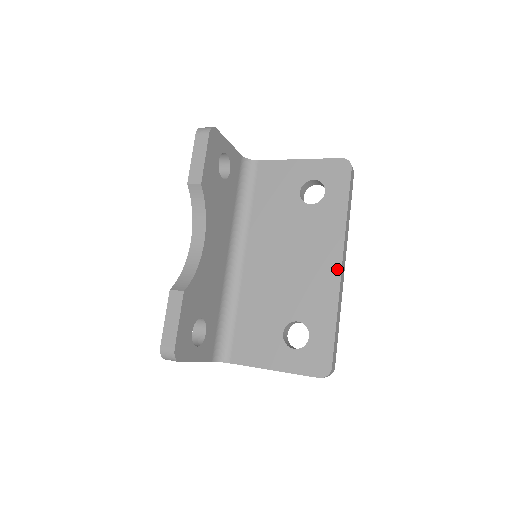
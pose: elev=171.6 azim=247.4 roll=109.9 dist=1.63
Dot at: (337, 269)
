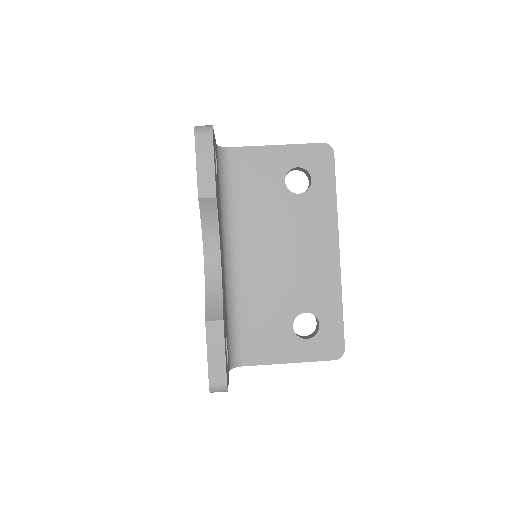
Dot at: (336, 257)
